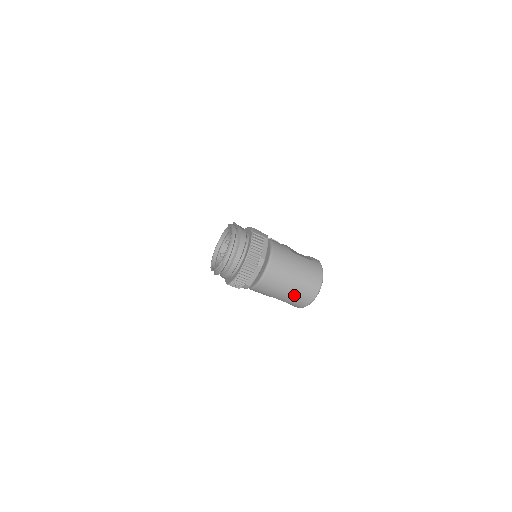
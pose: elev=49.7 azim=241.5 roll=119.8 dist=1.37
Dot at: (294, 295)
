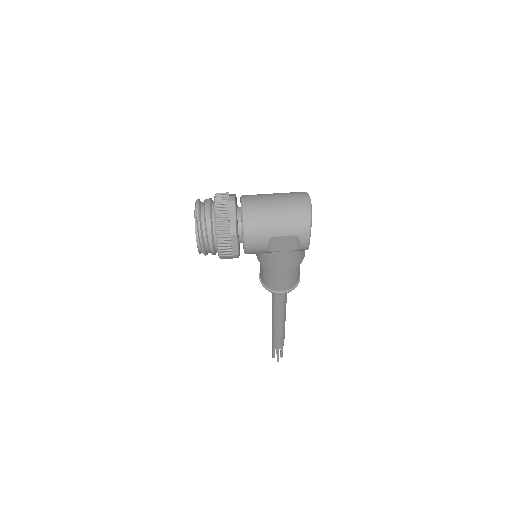
Dot at: (287, 215)
